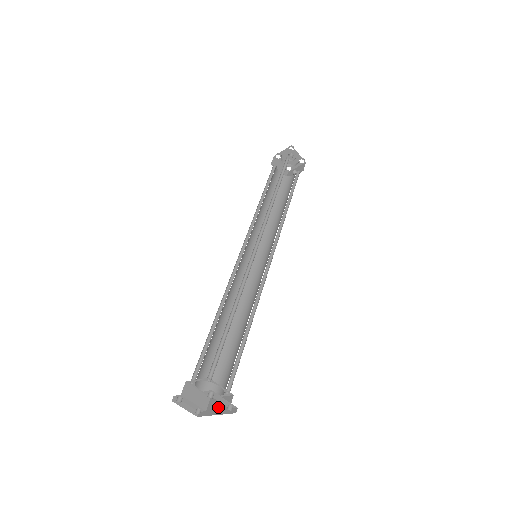
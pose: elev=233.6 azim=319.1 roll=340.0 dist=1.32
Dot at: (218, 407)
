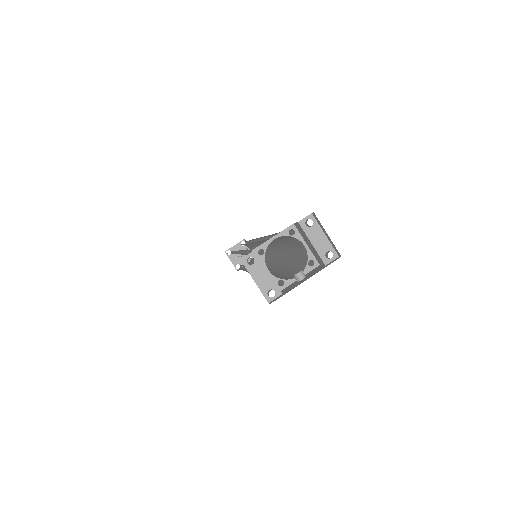
Dot at: (303, 279)
